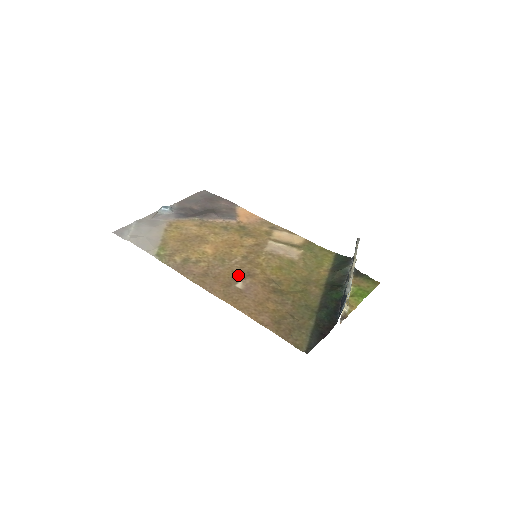
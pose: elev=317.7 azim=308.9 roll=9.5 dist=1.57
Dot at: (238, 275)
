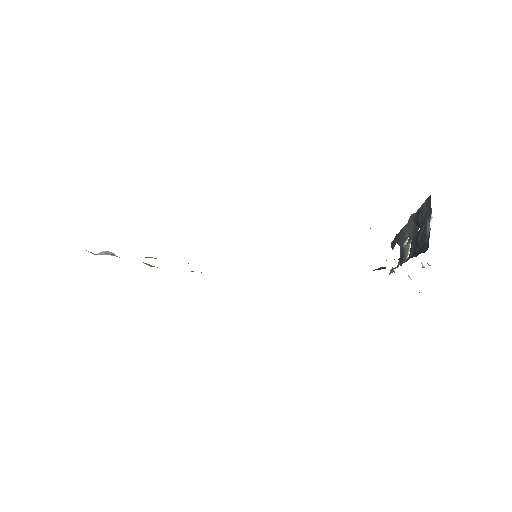
Dot at: occluded
